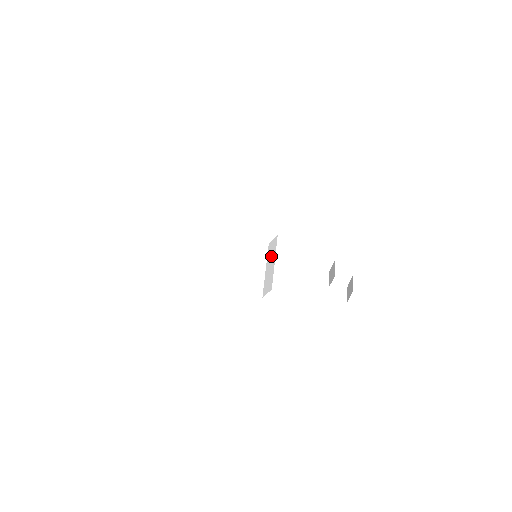
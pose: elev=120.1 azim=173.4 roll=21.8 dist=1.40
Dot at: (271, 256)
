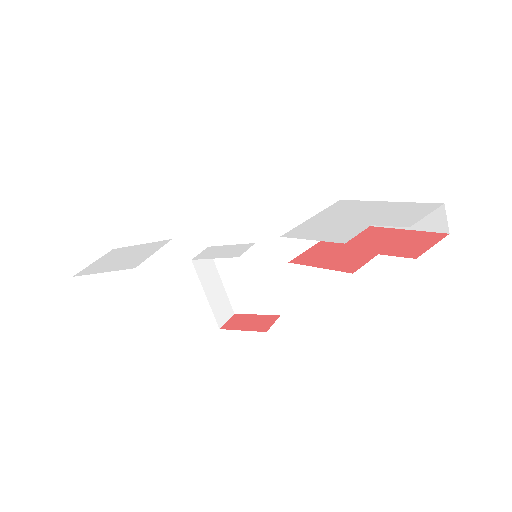
Dot at: occluded
